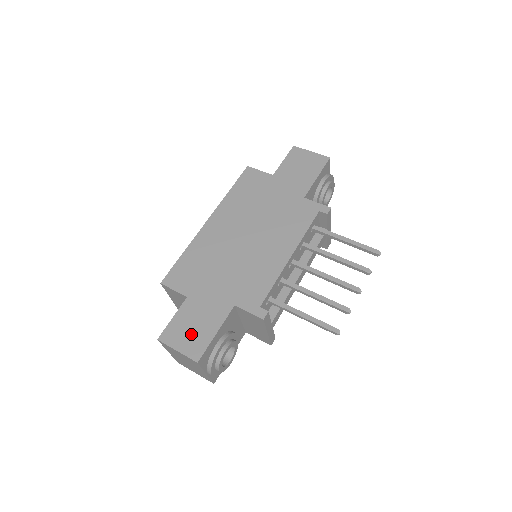
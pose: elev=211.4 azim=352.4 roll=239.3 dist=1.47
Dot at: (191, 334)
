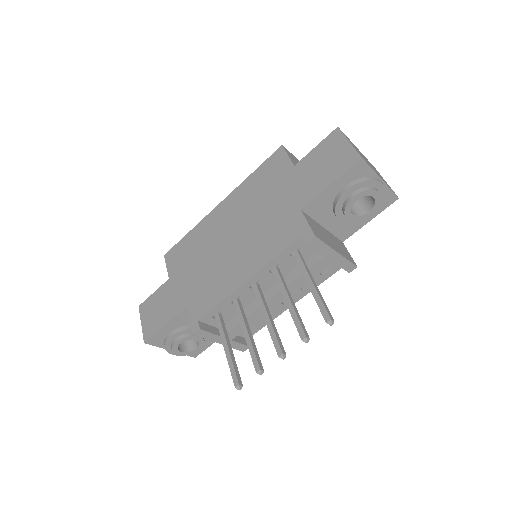
Dot at: (153, 315)
